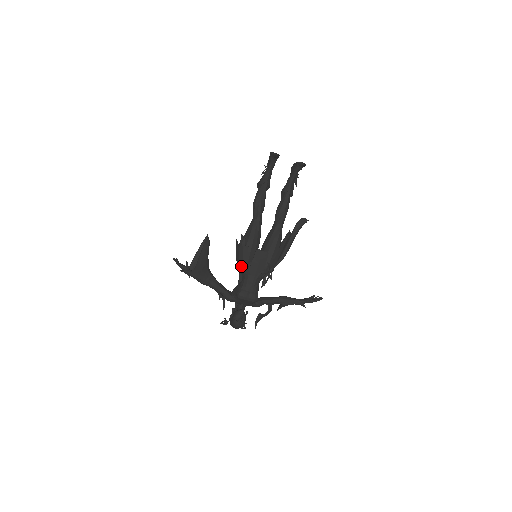
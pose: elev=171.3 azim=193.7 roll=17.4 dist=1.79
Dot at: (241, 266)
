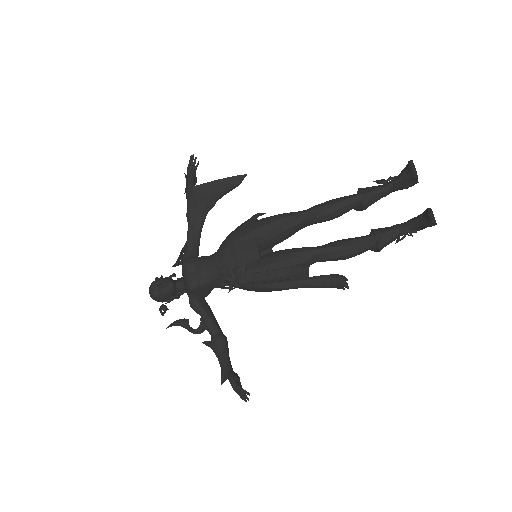
Dot at: (226, 238)
